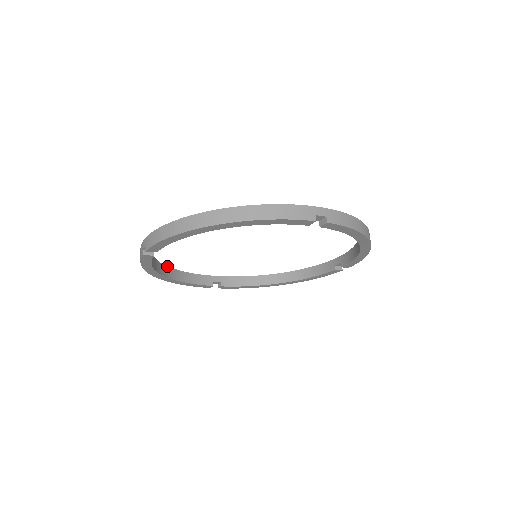
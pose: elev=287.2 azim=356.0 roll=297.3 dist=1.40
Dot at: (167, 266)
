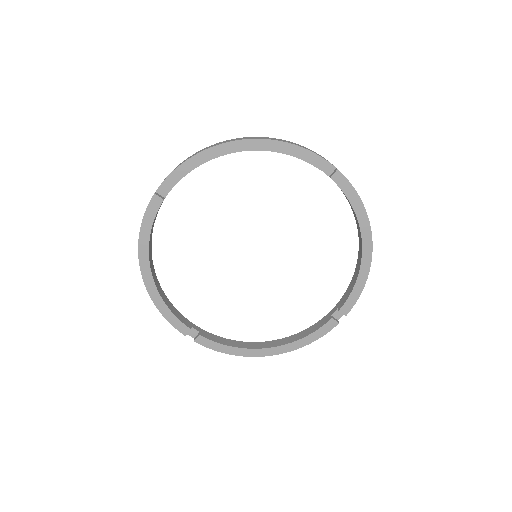
Dot at: occluded
